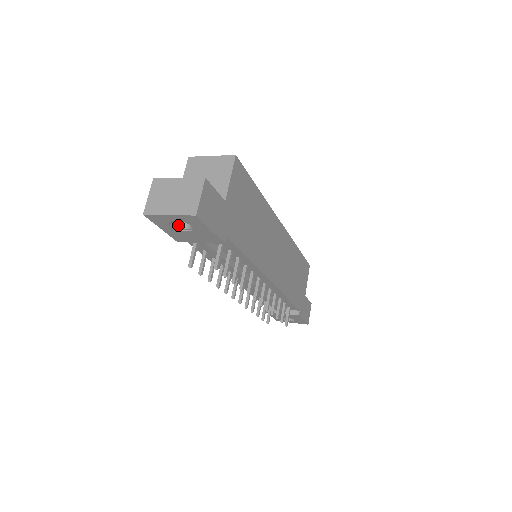
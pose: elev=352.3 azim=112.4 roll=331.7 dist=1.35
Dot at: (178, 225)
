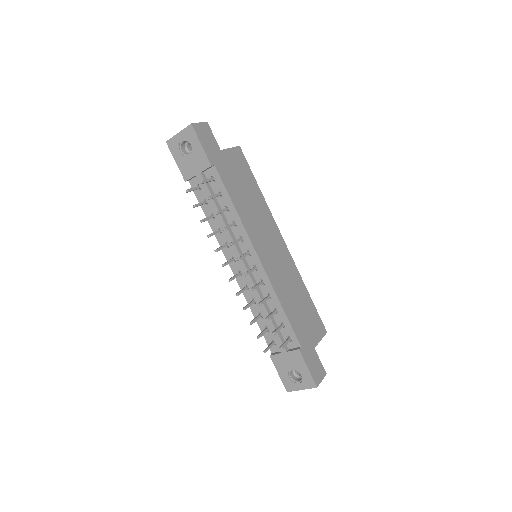
Dot at: (185, 154)
